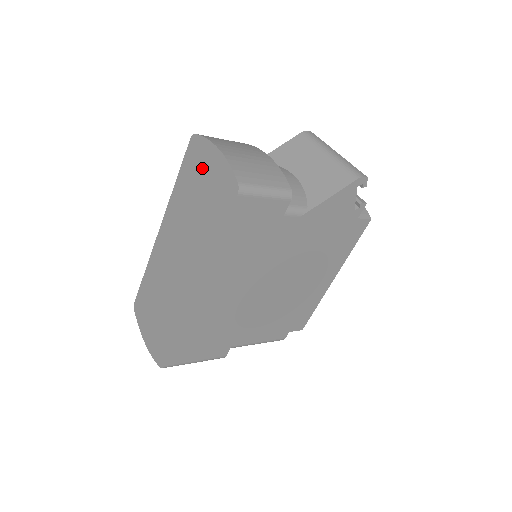
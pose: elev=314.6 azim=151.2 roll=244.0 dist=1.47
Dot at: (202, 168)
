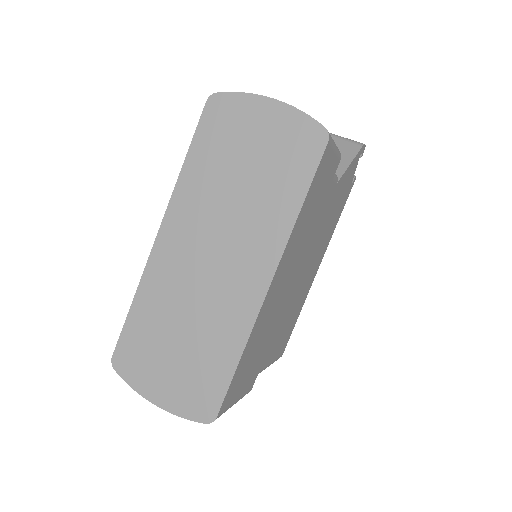
Dot at: (244, 129)
